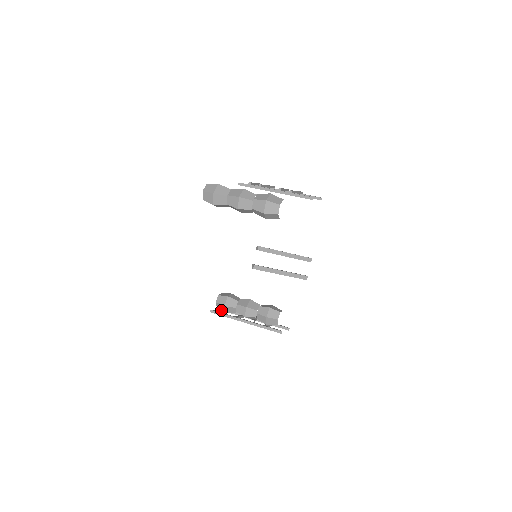
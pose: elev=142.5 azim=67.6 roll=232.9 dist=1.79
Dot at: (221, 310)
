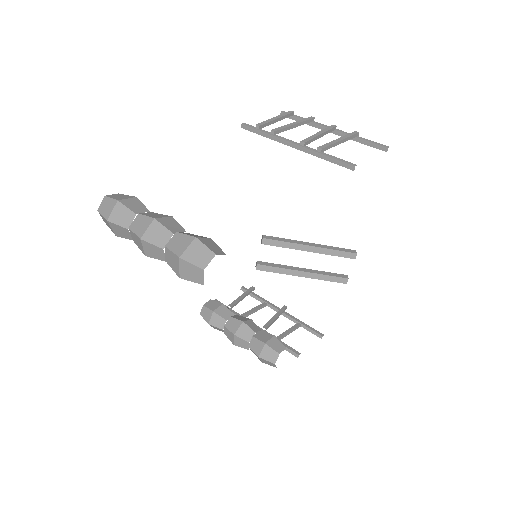
Dot at: (240, 289)
